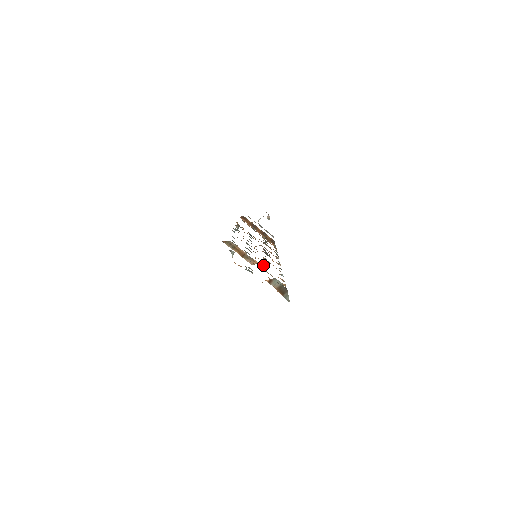
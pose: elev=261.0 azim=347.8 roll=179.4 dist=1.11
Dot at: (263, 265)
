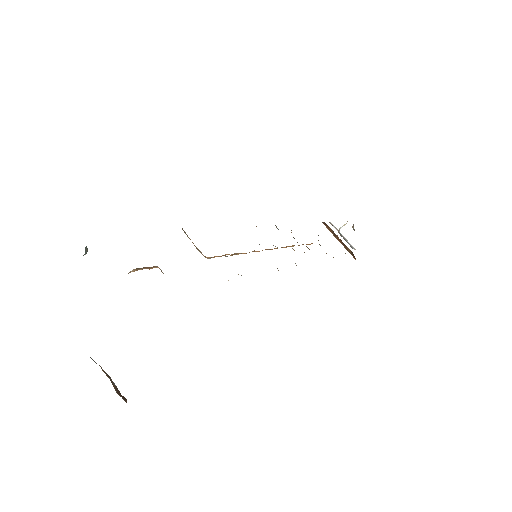
Dot at: occluded
